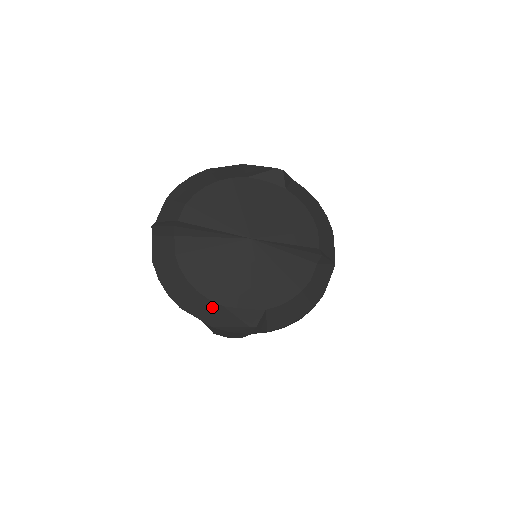
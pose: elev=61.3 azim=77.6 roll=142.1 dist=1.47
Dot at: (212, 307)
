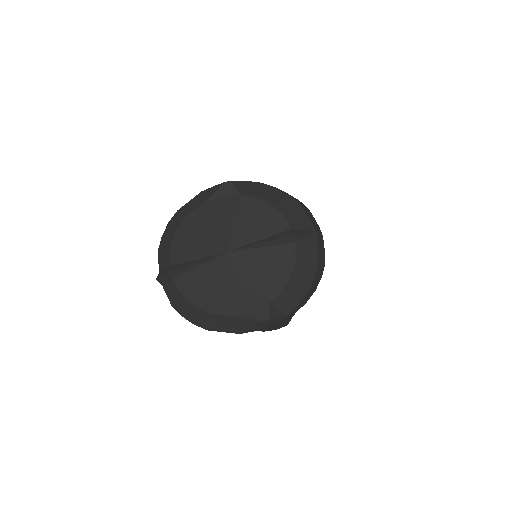
Dot at: (228, 319)
